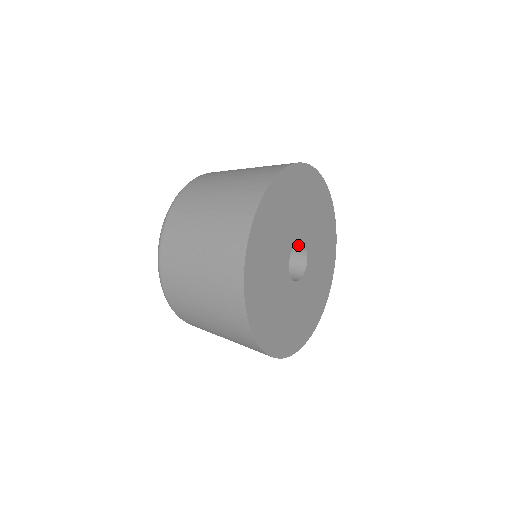
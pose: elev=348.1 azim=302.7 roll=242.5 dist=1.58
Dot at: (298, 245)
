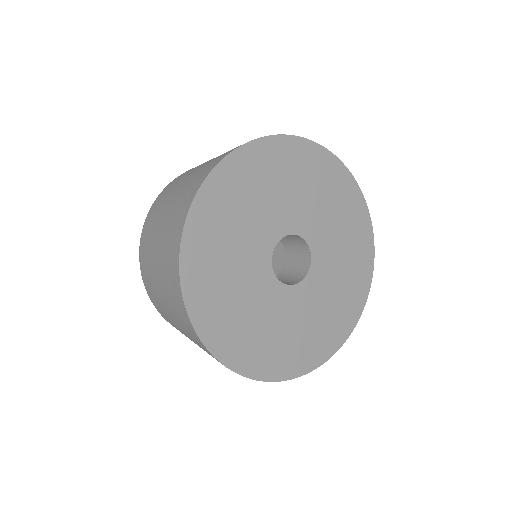
Dot at: (302, 246)
